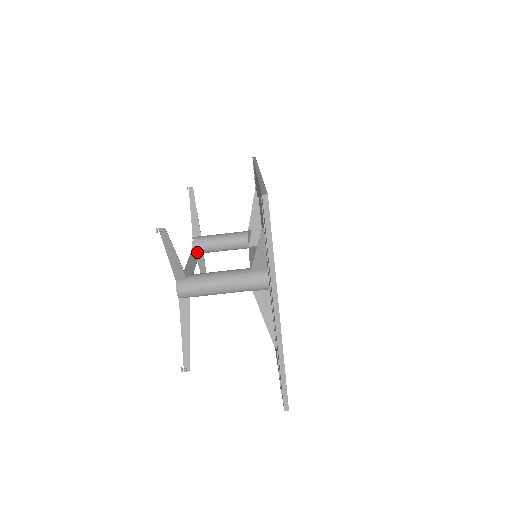
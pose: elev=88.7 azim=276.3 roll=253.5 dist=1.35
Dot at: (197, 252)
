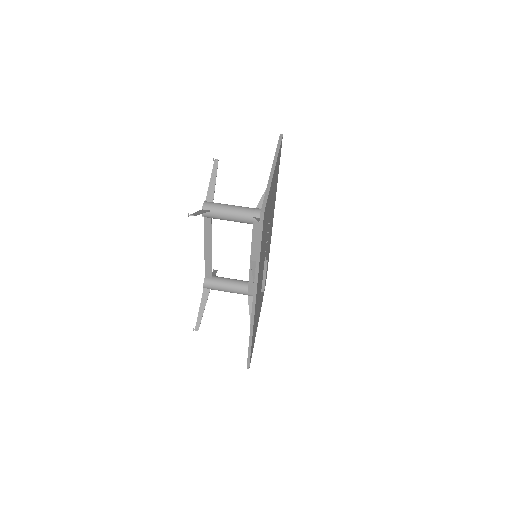
Dot at: (210, 266)
